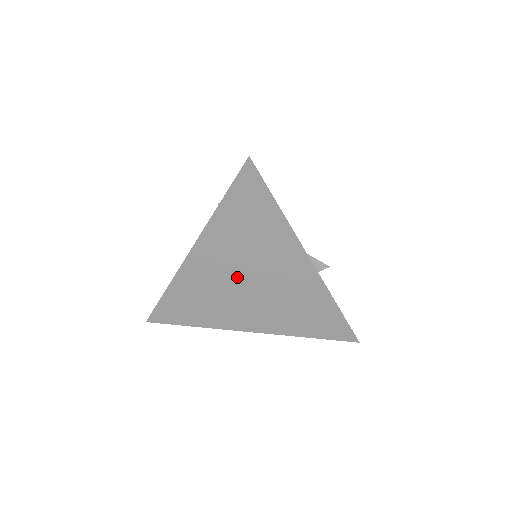
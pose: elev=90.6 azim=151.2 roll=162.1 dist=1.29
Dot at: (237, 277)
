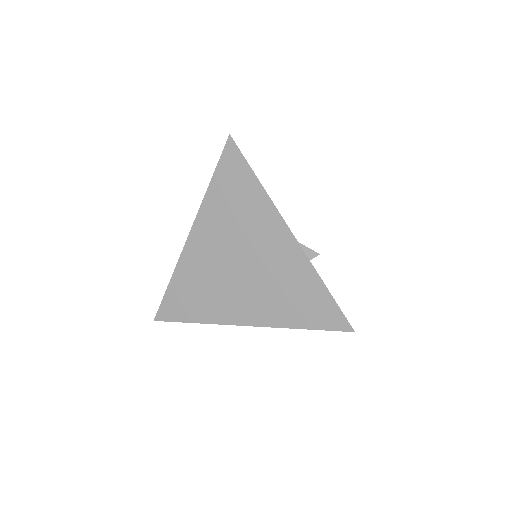
Dot at: (229, 259)
